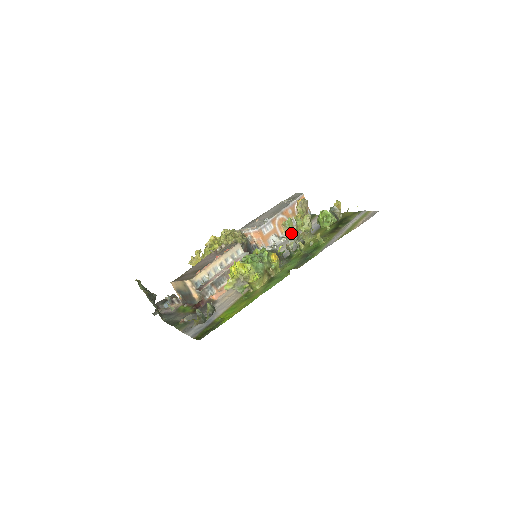
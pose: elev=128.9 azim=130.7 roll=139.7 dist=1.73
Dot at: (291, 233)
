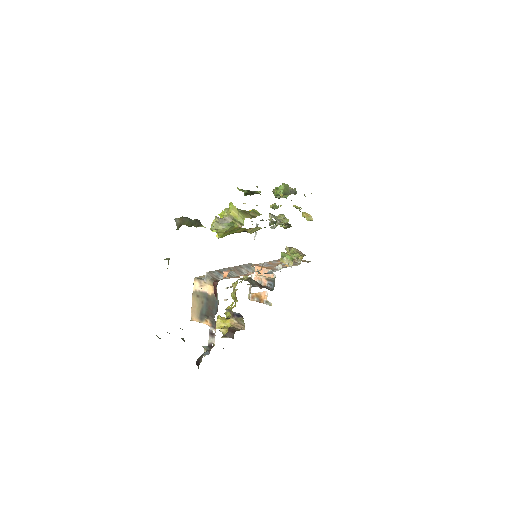
Dot at: occluded
